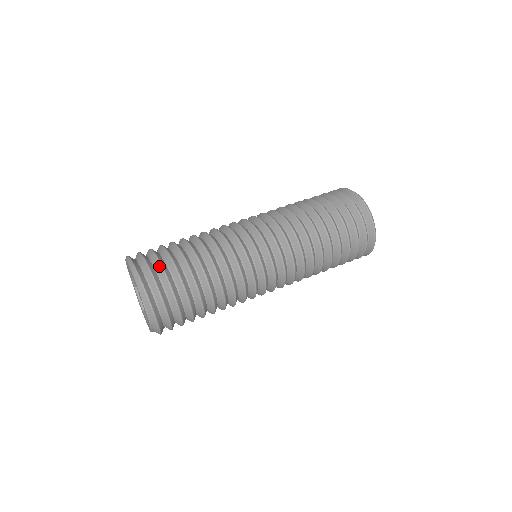
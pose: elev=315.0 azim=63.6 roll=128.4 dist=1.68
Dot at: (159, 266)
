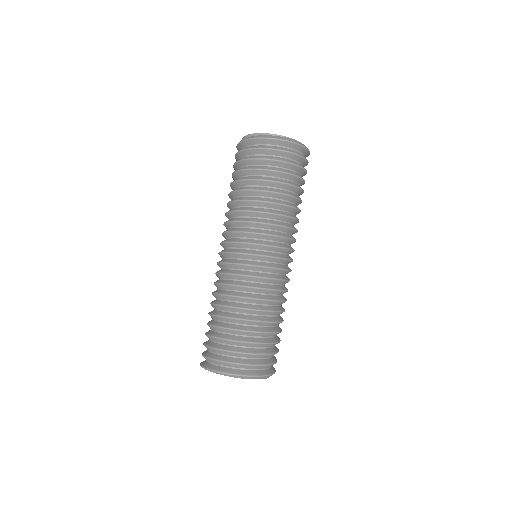
Dot at: (254, 356)
